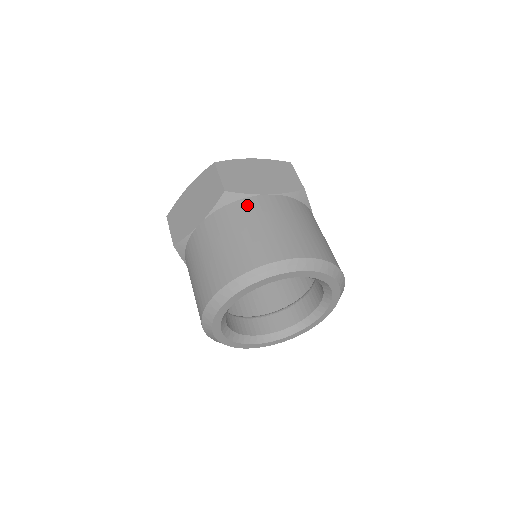
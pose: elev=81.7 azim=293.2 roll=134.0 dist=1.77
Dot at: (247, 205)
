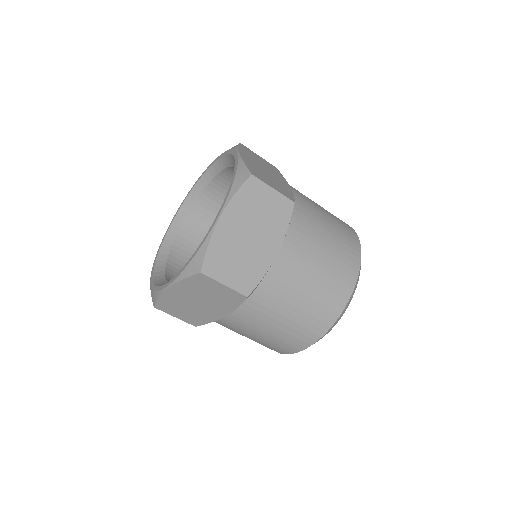
Dot at: (272, 285)
